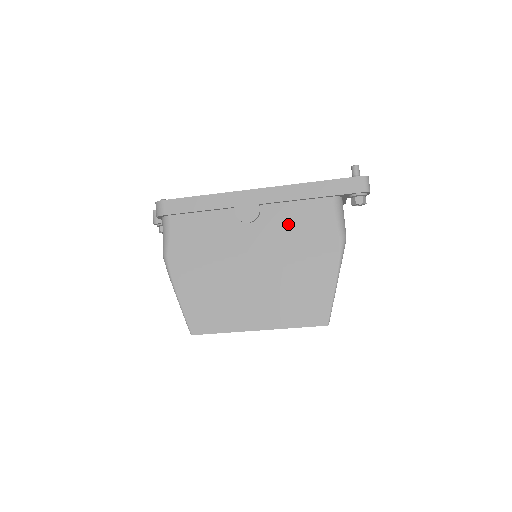
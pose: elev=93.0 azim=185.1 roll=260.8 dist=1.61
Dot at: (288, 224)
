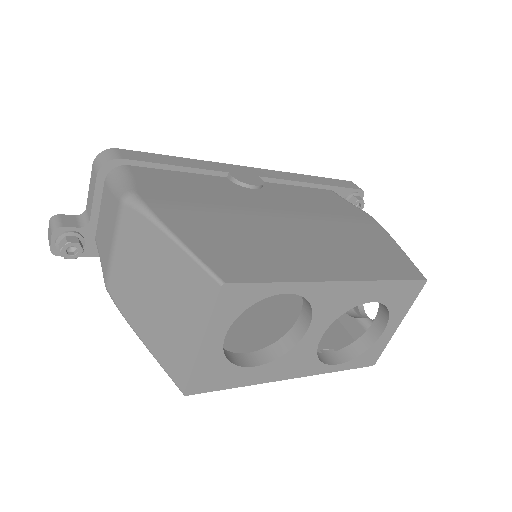
Dot at: (302, 197)
